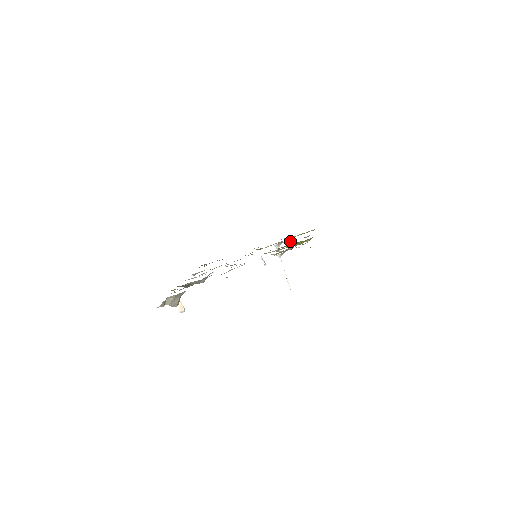
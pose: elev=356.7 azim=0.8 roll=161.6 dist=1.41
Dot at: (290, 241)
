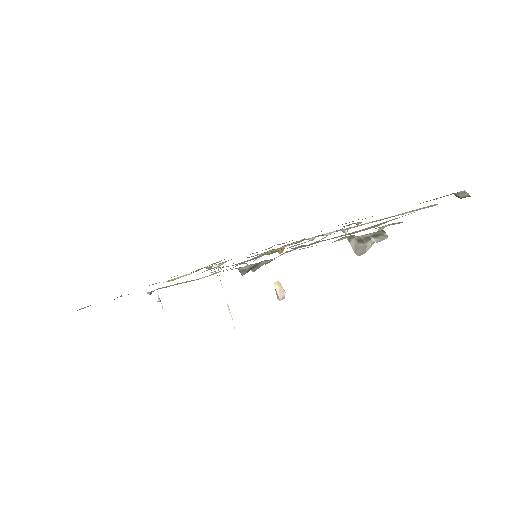
Dot at: occluded
